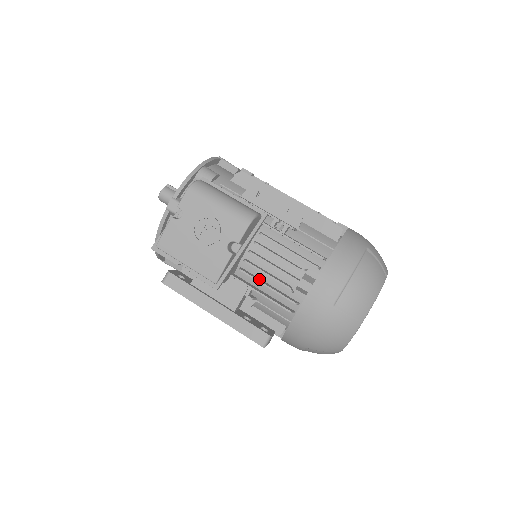
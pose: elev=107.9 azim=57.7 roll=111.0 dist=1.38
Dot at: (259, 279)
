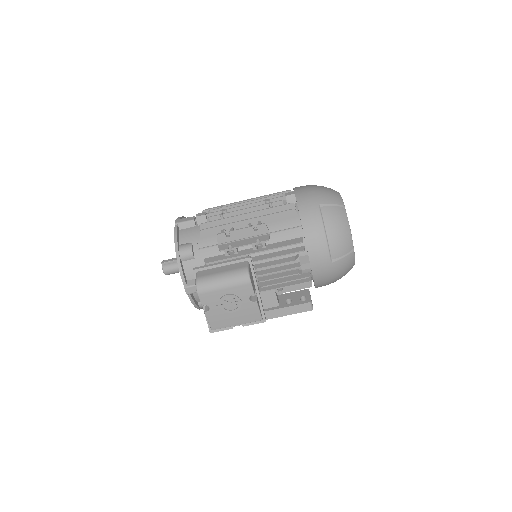
Dot at: (276, 281)
